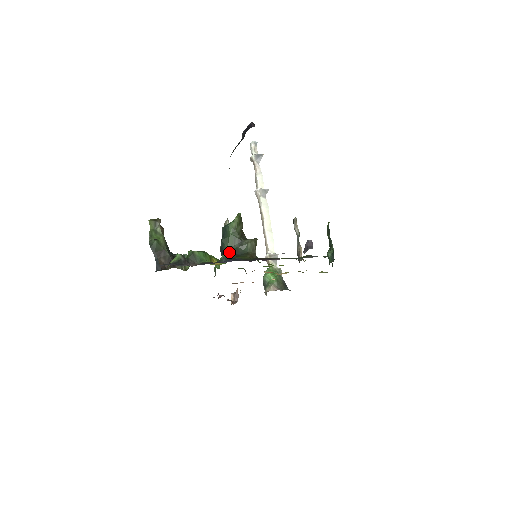
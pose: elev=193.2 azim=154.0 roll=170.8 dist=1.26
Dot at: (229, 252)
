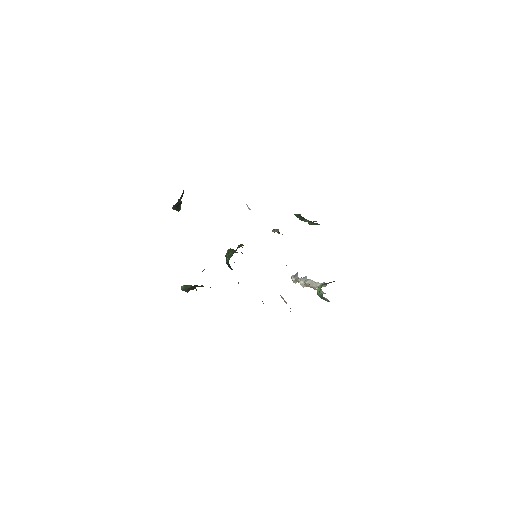
Dot at: occluded
